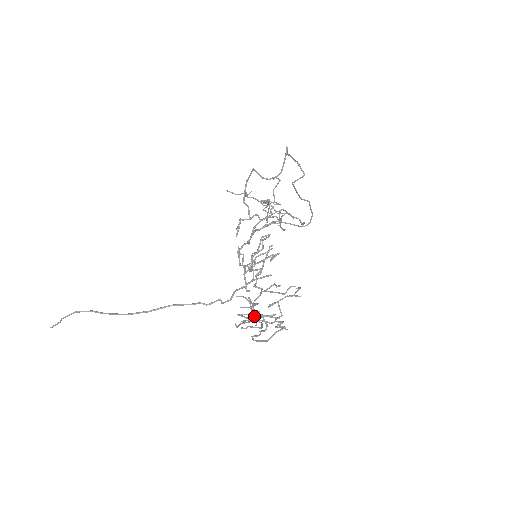
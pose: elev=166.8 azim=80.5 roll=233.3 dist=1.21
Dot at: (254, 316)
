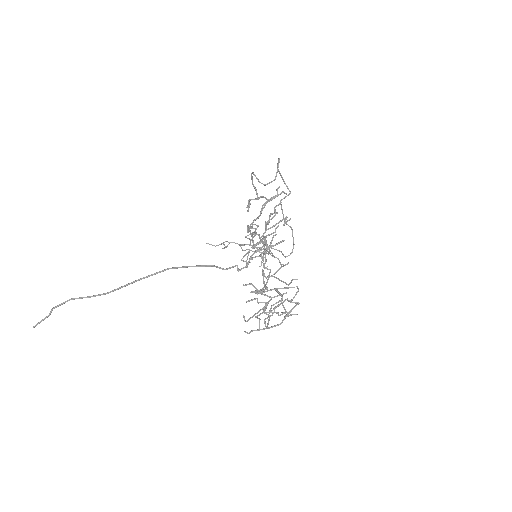
Dot at: occluded
